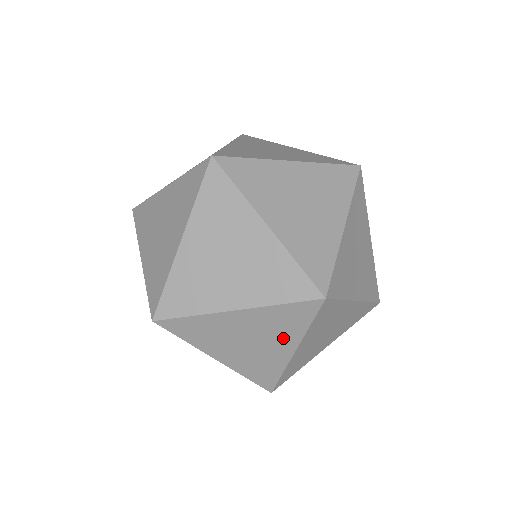
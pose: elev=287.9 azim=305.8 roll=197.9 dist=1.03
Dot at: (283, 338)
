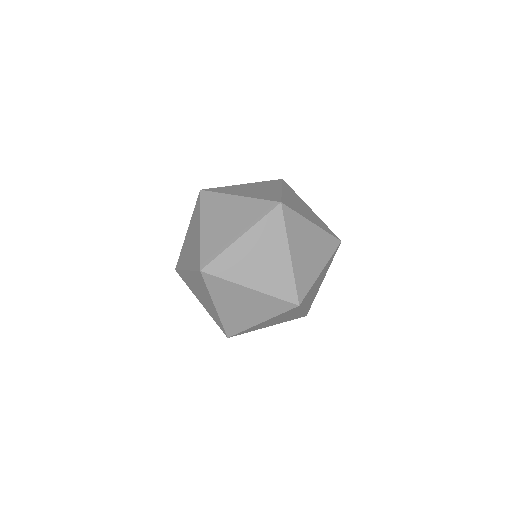
Dot at: (243, 223)
